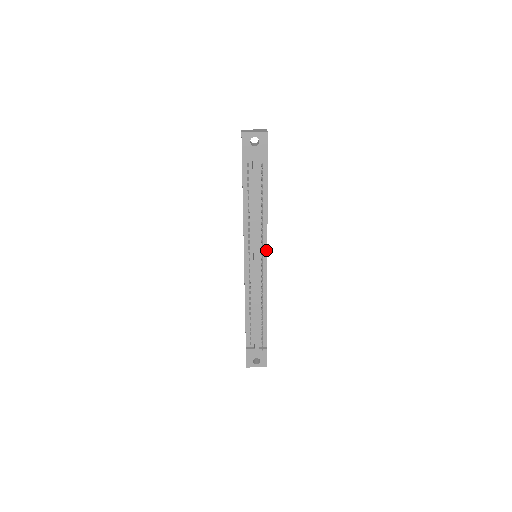
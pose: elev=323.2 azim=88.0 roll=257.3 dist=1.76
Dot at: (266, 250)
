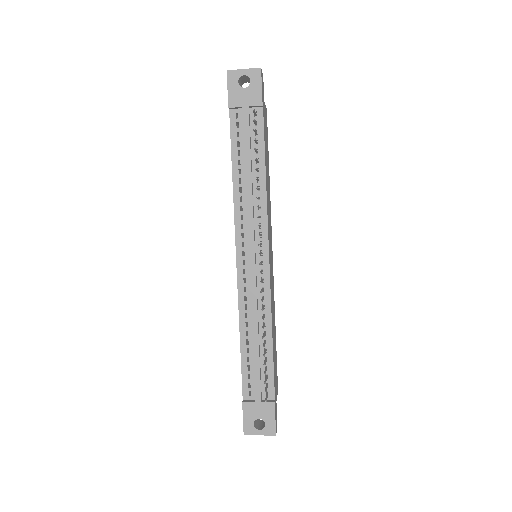
Dot at: (266, 239)
